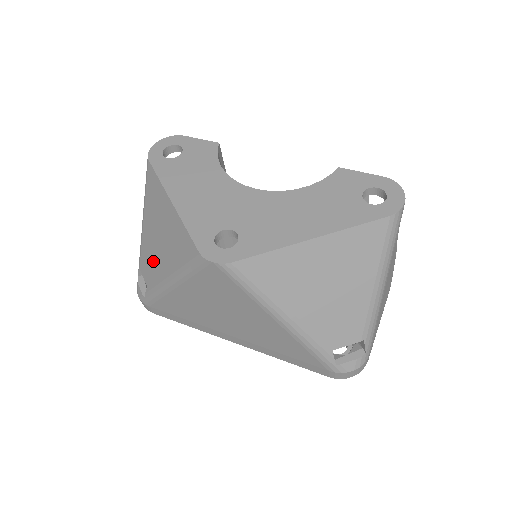
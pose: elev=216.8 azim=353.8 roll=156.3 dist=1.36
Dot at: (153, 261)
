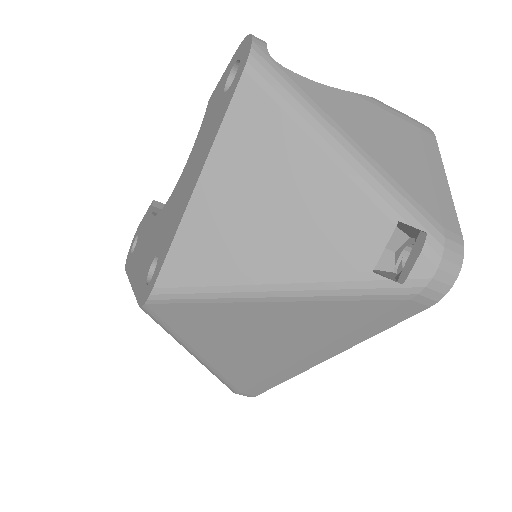
Dot at: occluded
